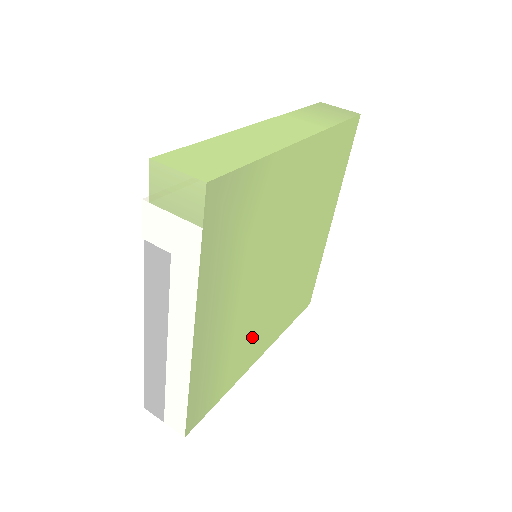
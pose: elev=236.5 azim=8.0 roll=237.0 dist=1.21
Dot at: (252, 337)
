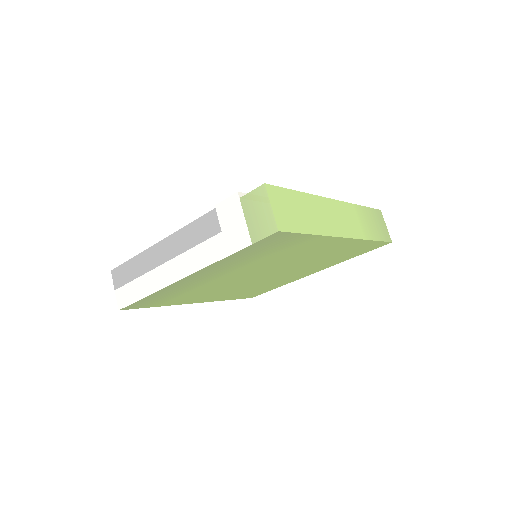
Dot at: (207, 293)
